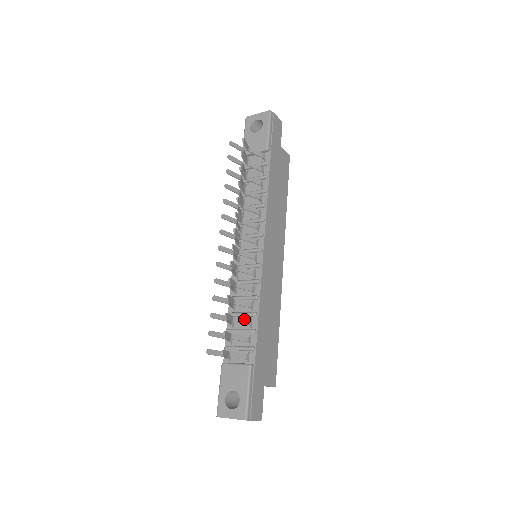
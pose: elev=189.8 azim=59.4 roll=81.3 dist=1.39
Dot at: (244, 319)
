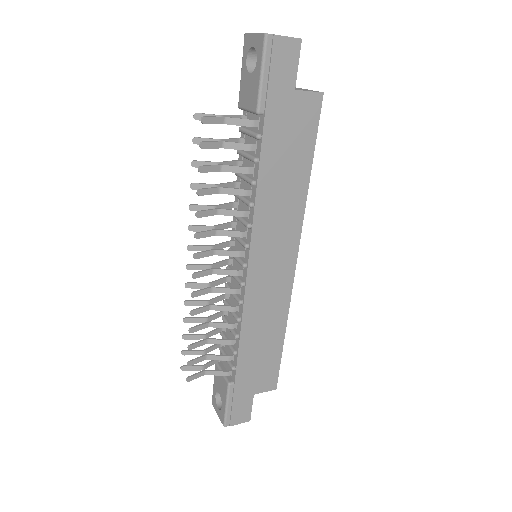
Dot at: (223, 340)
